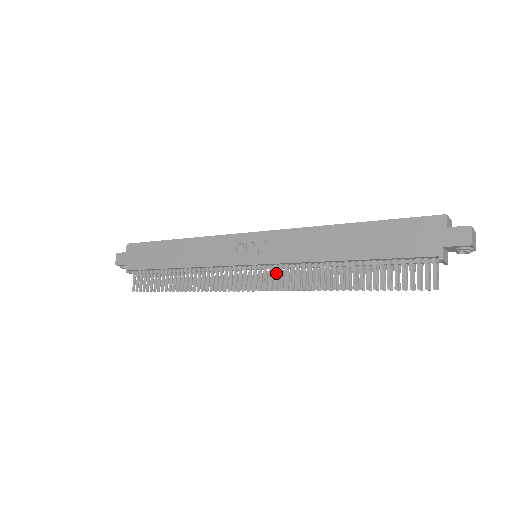
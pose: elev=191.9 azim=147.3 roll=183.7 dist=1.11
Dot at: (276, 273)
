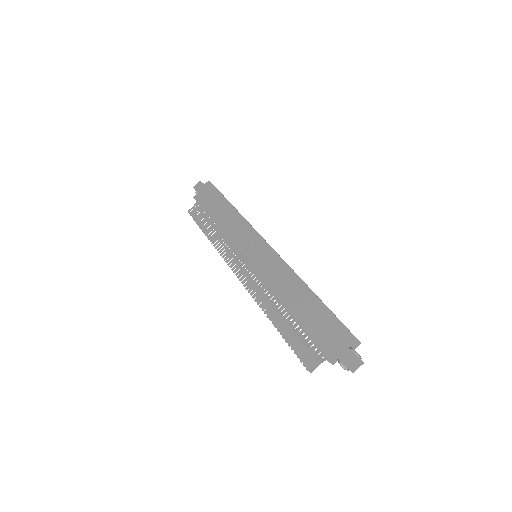
Dot at: (253, 276)
